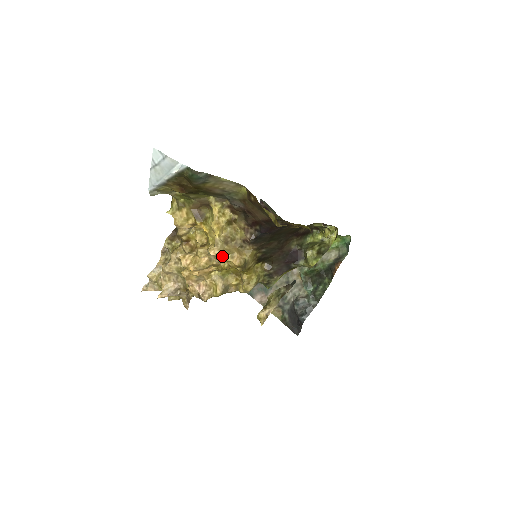
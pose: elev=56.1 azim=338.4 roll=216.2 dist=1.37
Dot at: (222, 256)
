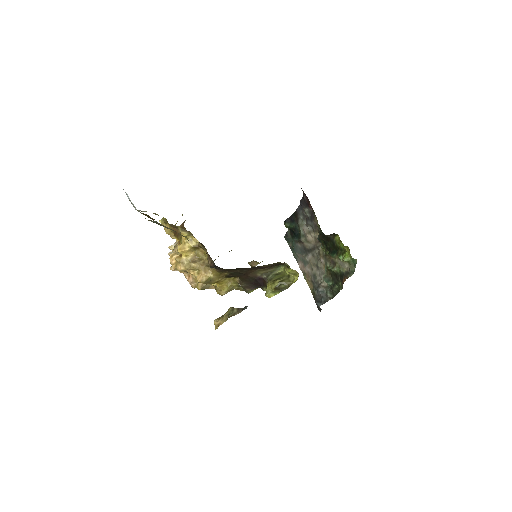
Dot at: (190, 270)
